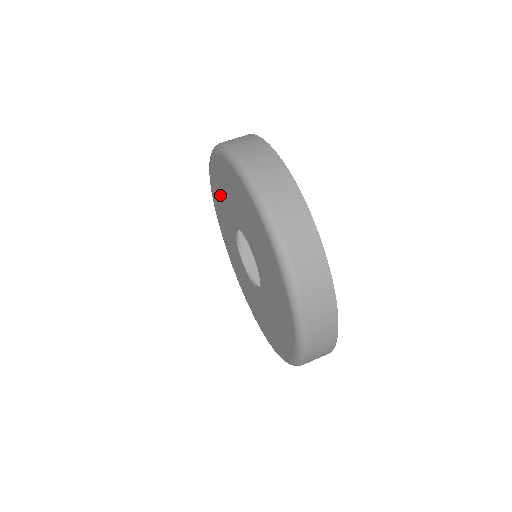
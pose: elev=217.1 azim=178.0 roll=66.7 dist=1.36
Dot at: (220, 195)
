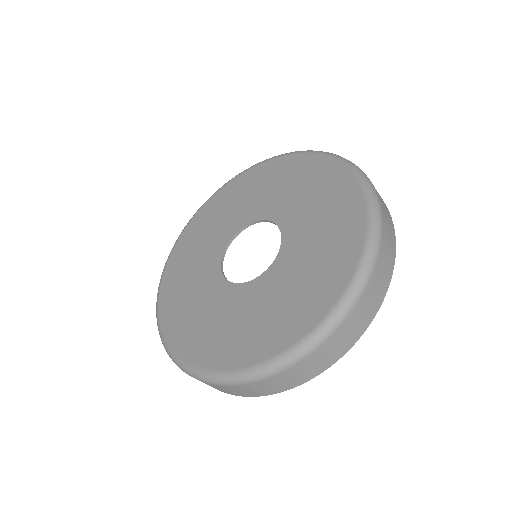
Dot at: (265, 184)
